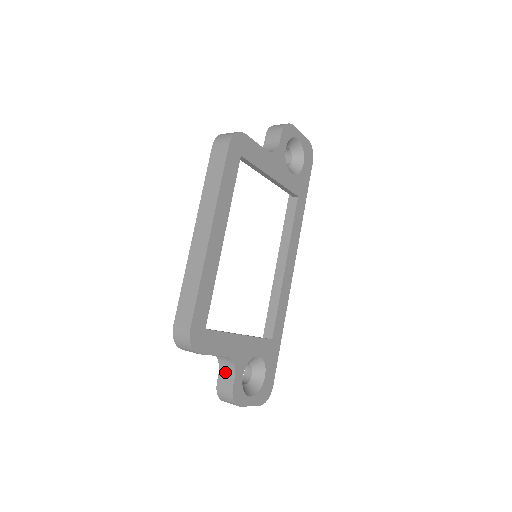
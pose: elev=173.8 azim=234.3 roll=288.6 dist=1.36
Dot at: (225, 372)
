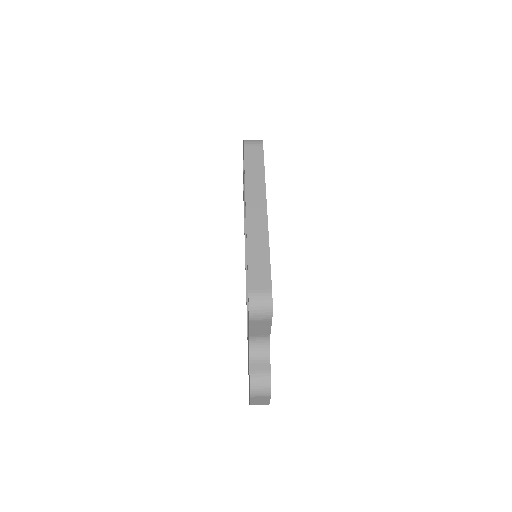
Dot at: (257, 359)
